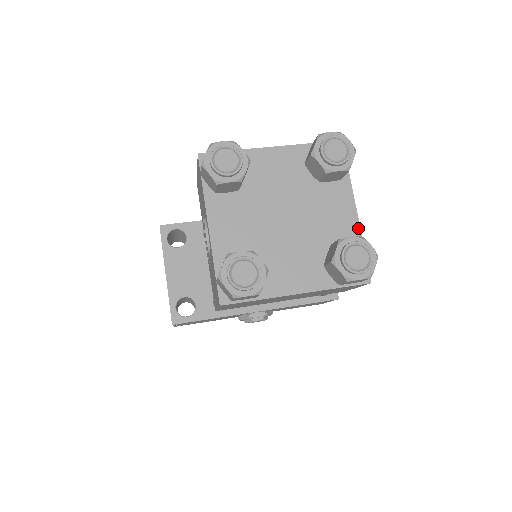
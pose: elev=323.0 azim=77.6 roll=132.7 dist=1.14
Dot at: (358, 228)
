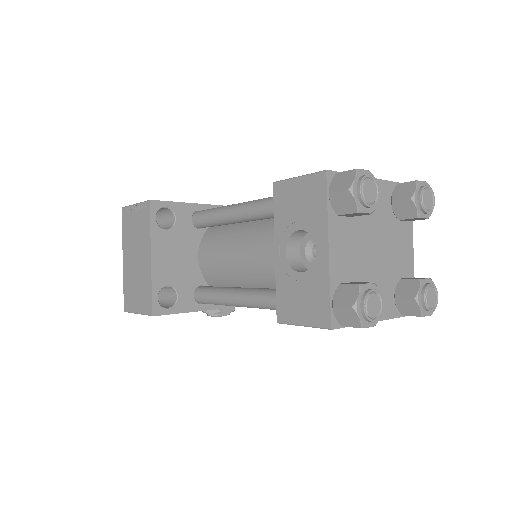
Dot at: (413, 266)
